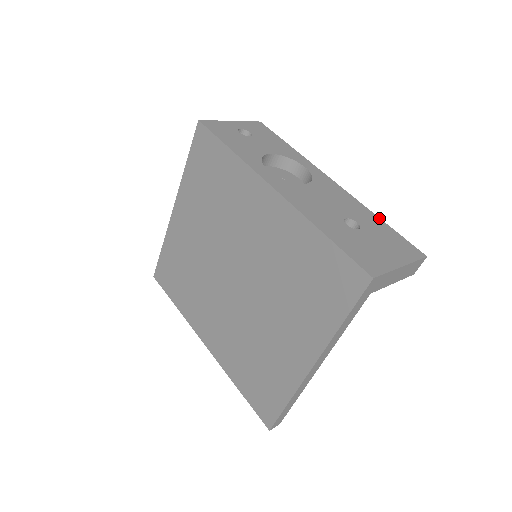
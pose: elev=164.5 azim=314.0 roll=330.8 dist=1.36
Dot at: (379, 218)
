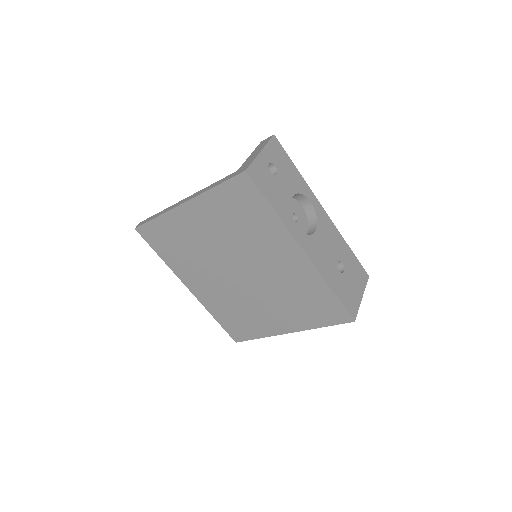
Dot at: (349, 247)
